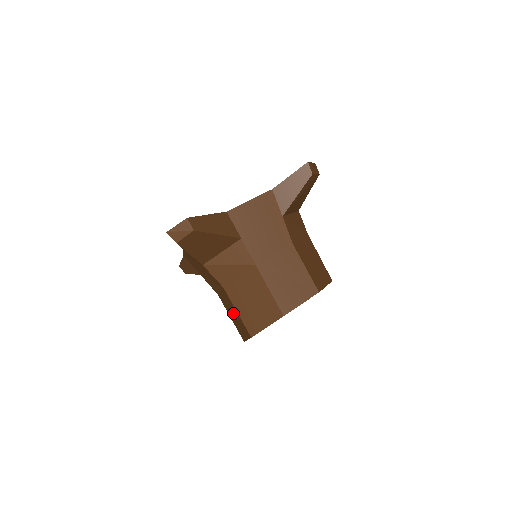
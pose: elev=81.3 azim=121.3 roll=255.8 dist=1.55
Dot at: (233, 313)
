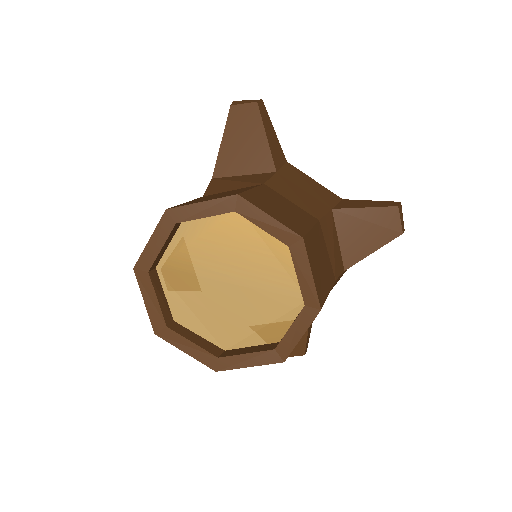
Dot at: occluded
